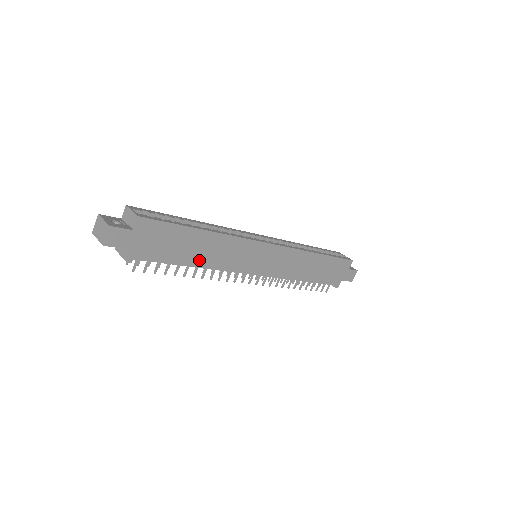
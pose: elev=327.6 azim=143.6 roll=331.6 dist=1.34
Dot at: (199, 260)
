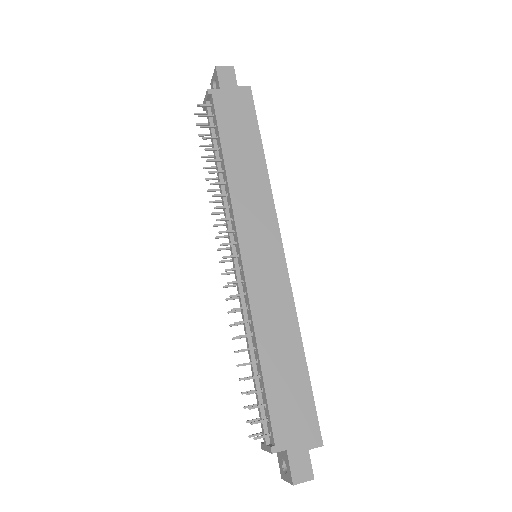
Dot at: (233, 163)
